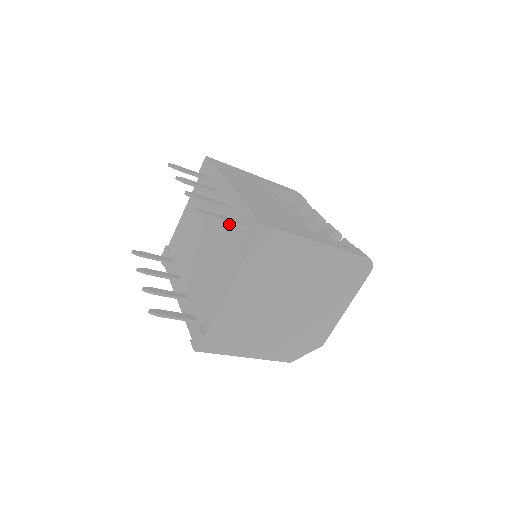
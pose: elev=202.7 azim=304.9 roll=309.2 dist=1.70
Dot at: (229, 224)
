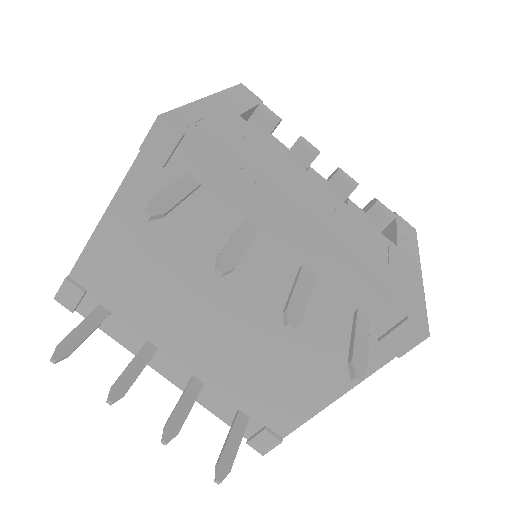
Dot at: (312, 301)
